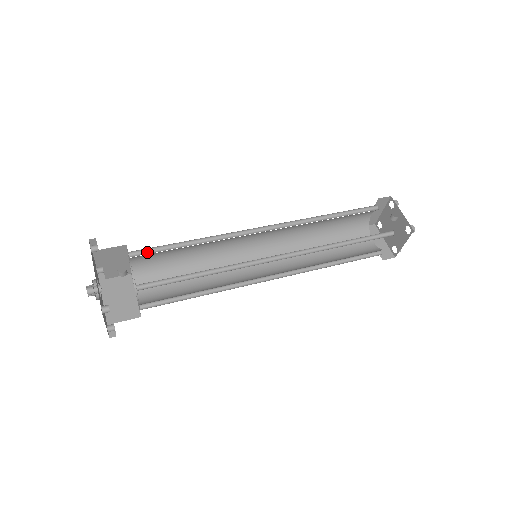
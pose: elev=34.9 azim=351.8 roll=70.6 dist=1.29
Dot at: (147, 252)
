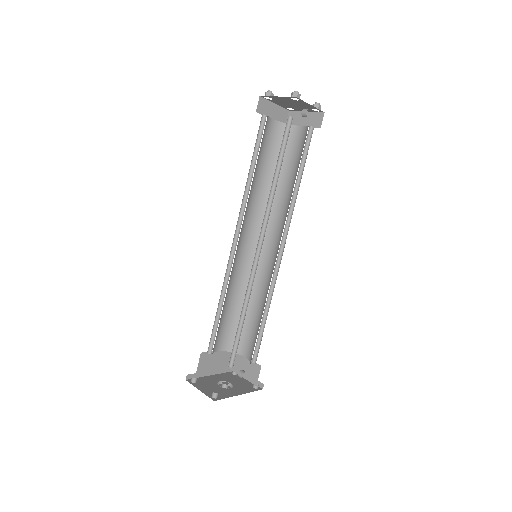
Dot at: (232, 353)
